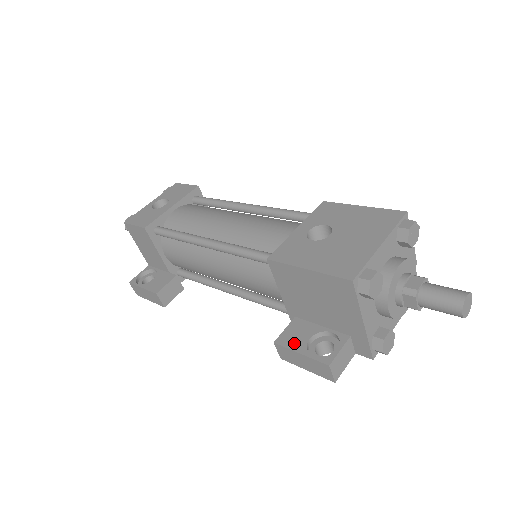
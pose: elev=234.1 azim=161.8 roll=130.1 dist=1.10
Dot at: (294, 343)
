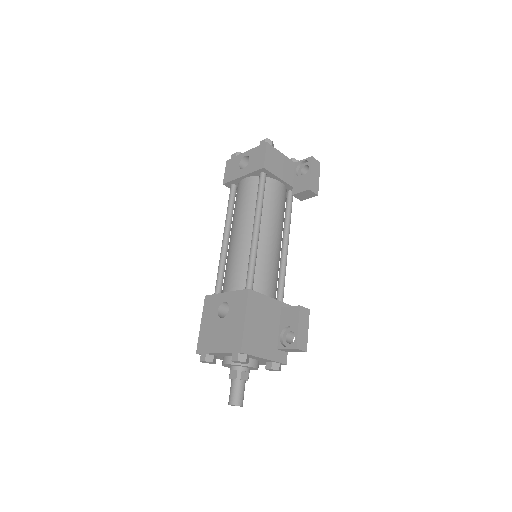
Dot at: occluded
